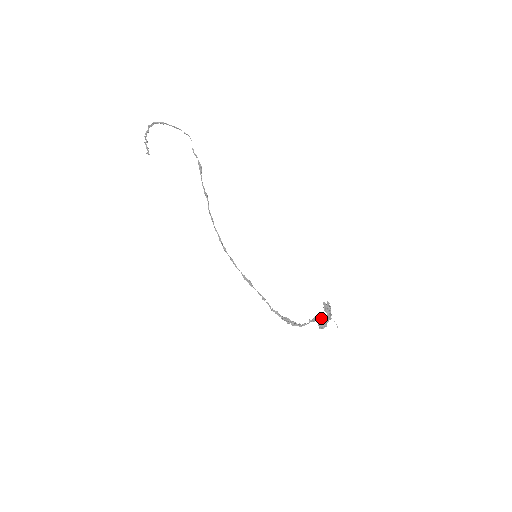
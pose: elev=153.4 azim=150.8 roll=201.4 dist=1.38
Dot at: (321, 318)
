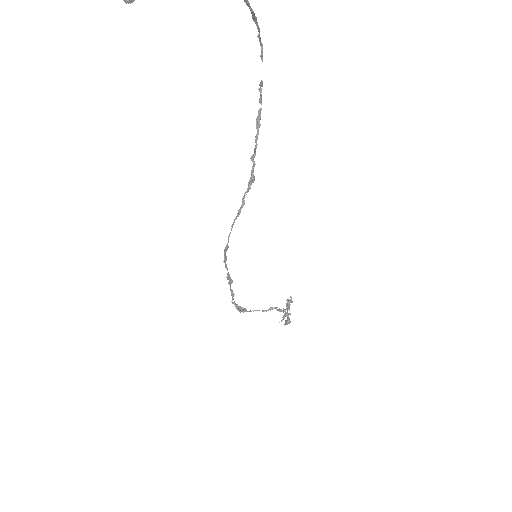
Dot at: (286, 315)
